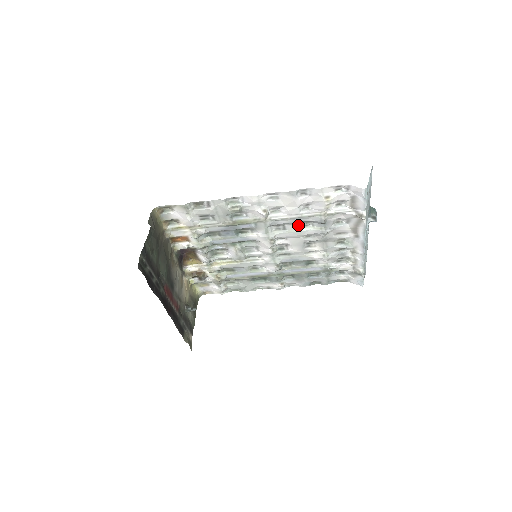
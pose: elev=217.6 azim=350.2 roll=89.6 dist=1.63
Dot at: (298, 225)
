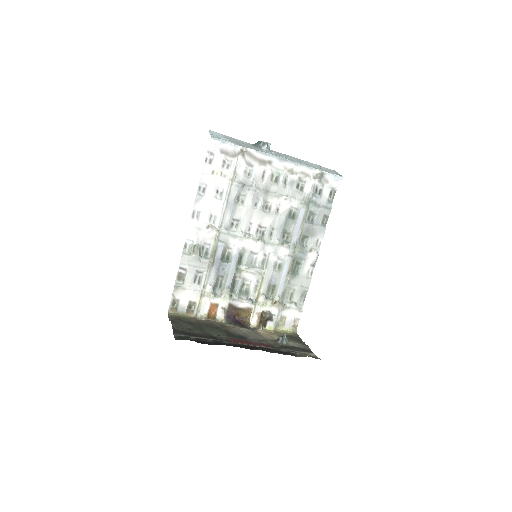
Dot at: (238, 208)
